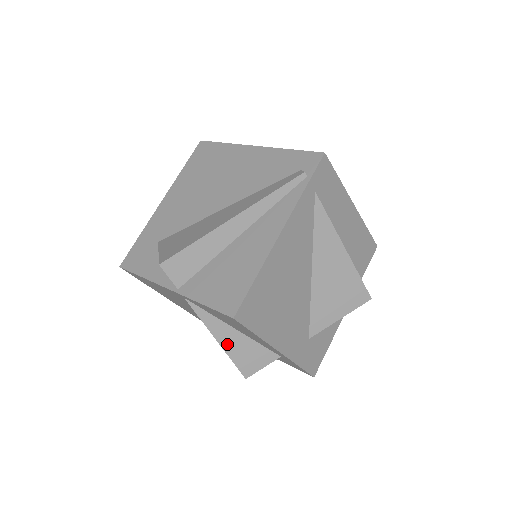
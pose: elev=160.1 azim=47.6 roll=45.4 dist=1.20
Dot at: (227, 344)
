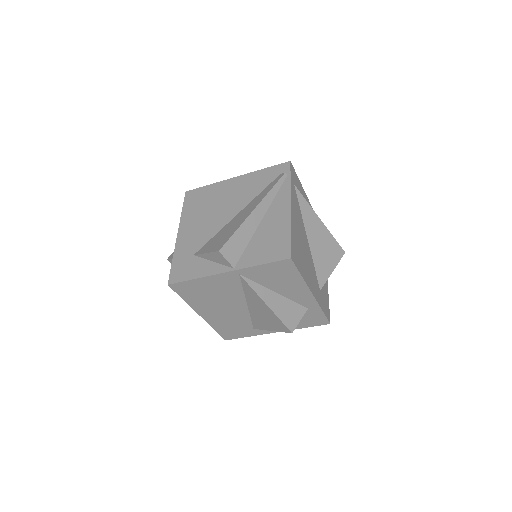
Dot at: (274, 306)
